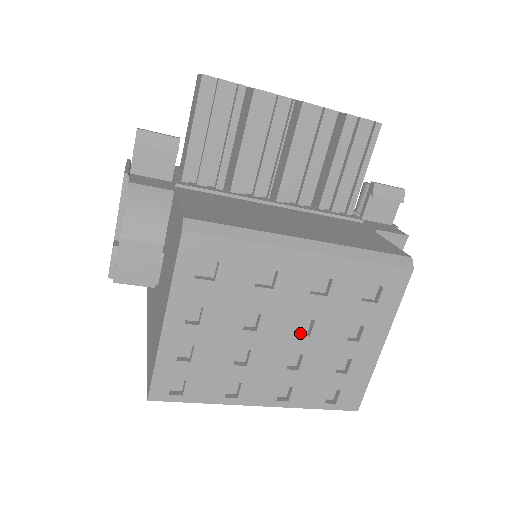
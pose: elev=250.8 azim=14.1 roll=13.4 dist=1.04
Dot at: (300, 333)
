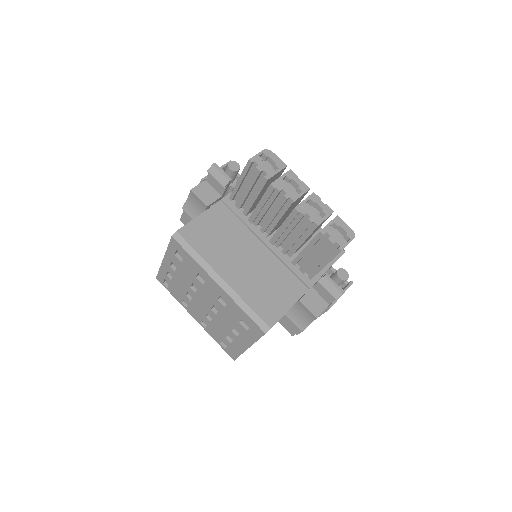
Dot at: (214, 309)
